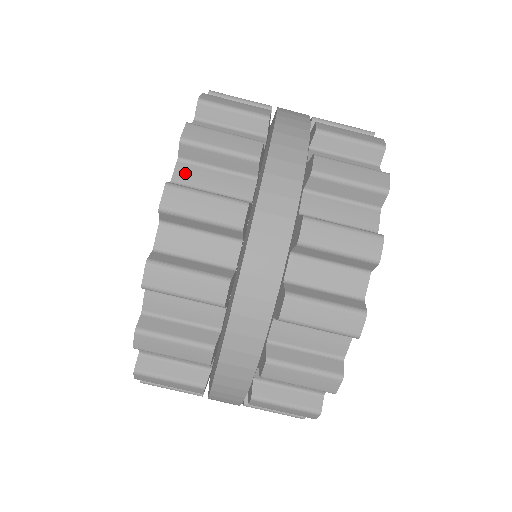
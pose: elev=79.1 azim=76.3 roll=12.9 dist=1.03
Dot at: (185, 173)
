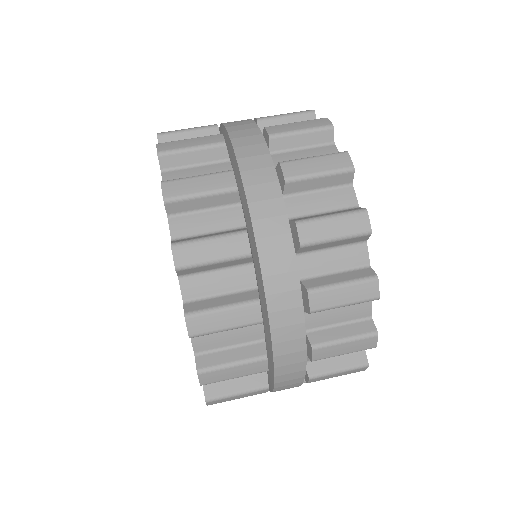
Dot at: (172, 177)
